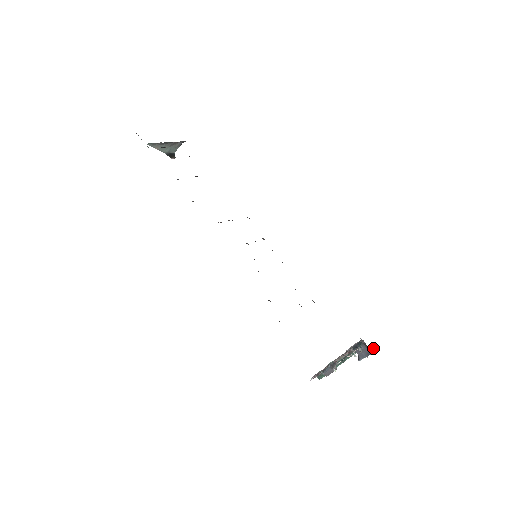
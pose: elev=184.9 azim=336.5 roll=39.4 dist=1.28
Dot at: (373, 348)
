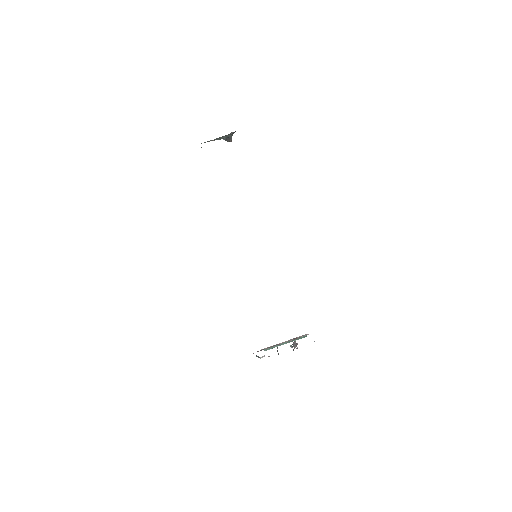
Dot at: (314, 341)
